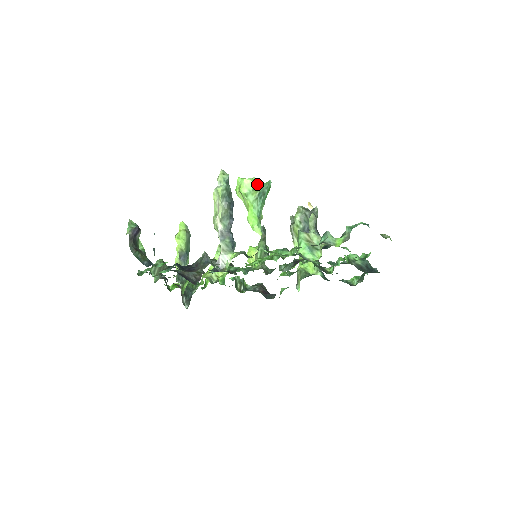
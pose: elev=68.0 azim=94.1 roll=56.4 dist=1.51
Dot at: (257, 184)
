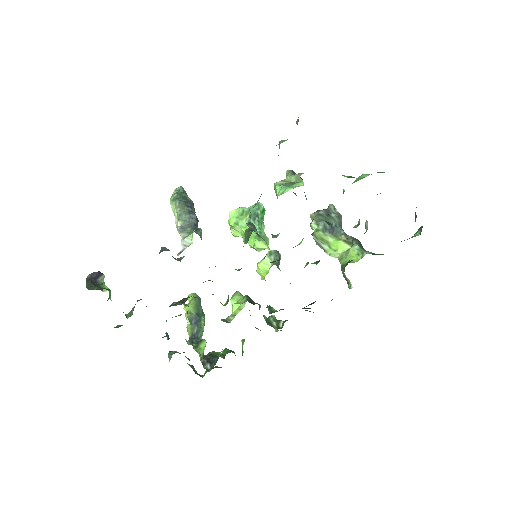
Dot at: (243, 209)
